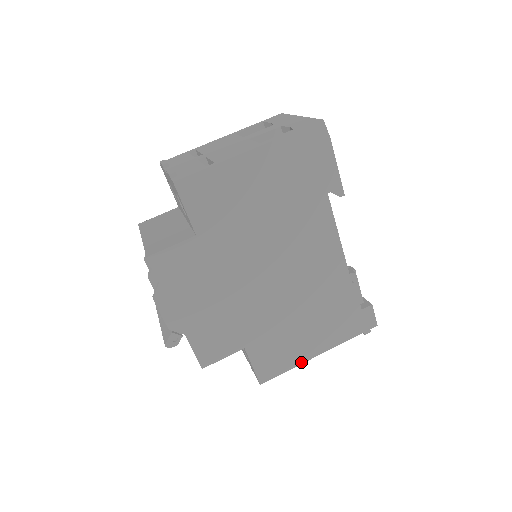
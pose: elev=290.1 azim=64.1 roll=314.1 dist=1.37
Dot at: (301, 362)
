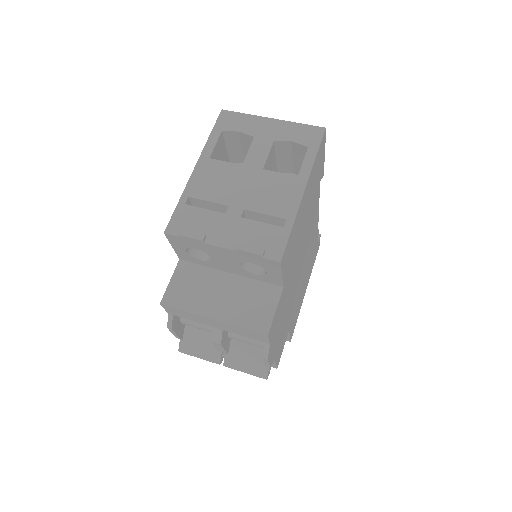
Dot at: (301, 305)
